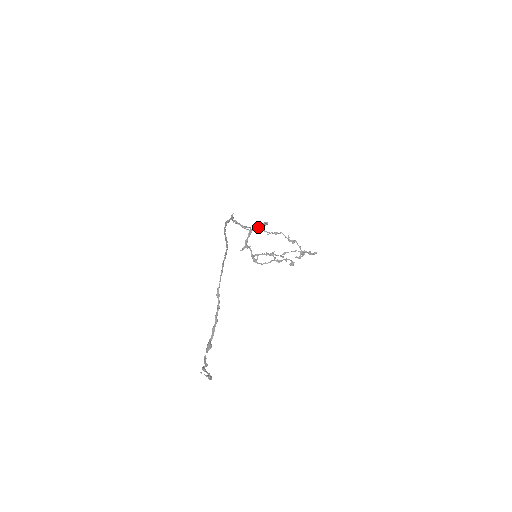
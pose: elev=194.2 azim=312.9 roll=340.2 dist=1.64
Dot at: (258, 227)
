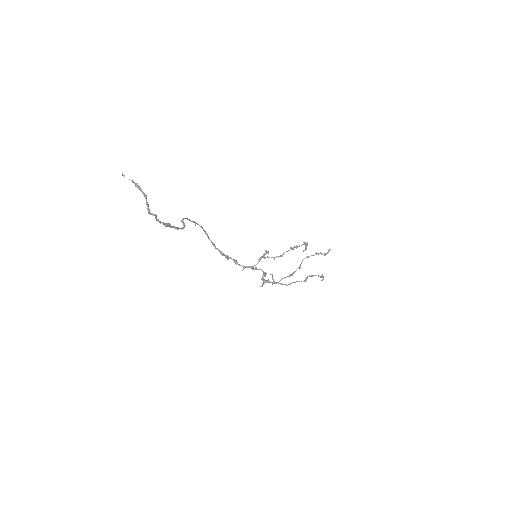
Dot at: (261, 257)
